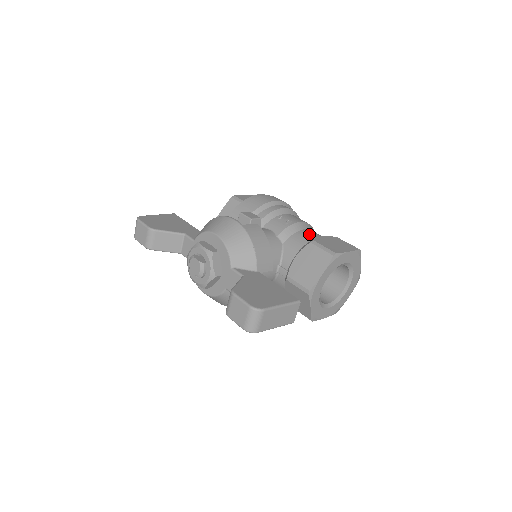
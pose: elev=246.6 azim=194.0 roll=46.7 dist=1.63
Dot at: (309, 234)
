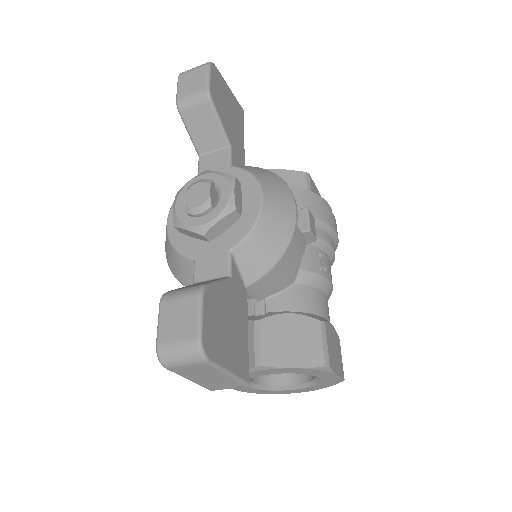
Dot at: (325, 306)
